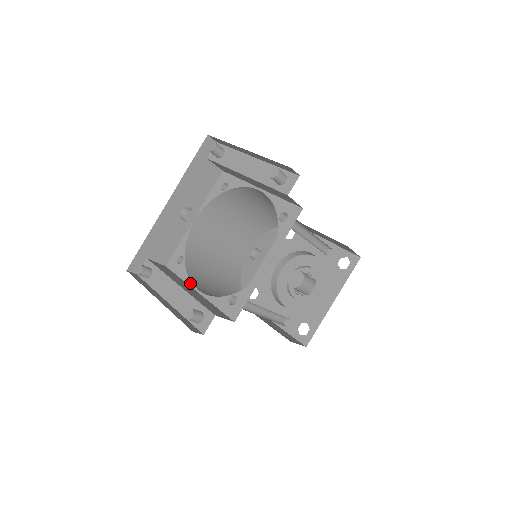
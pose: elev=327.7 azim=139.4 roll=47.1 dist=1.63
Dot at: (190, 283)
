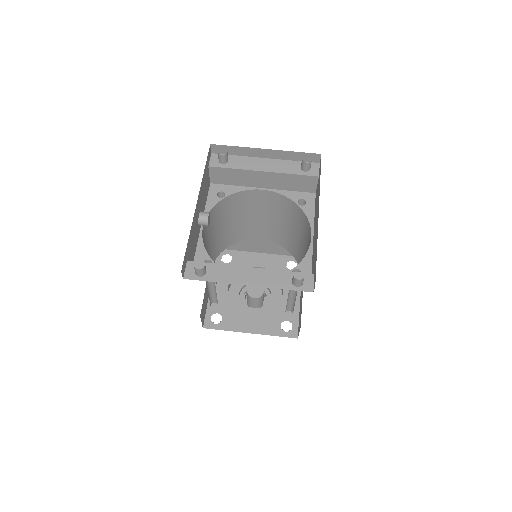
Dot at: occluded
